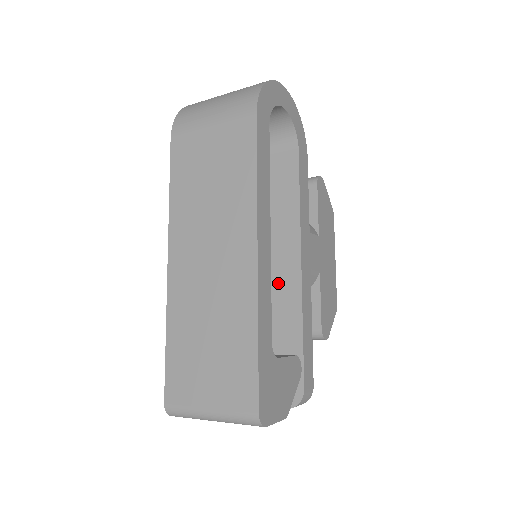
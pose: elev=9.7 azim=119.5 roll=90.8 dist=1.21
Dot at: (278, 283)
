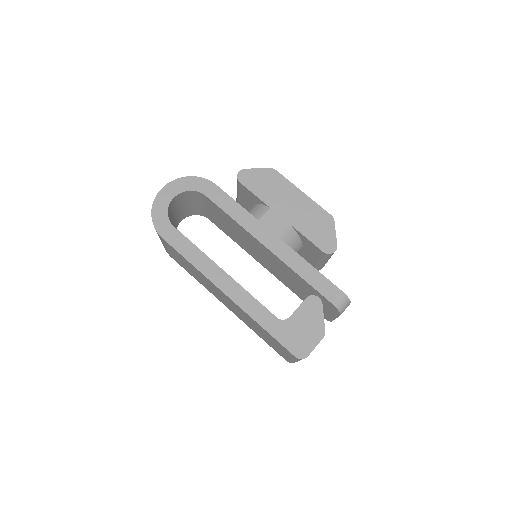
Dot at: (274, 261)
